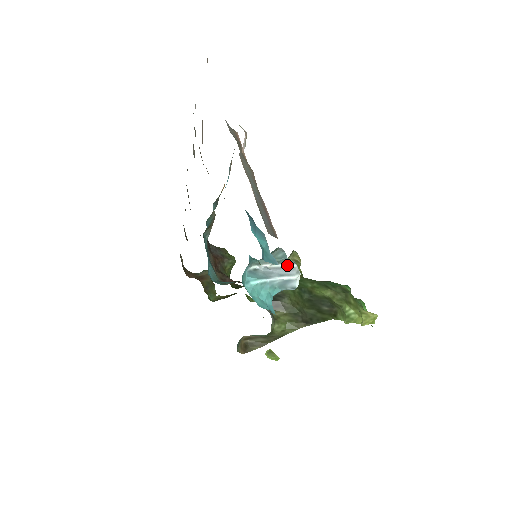
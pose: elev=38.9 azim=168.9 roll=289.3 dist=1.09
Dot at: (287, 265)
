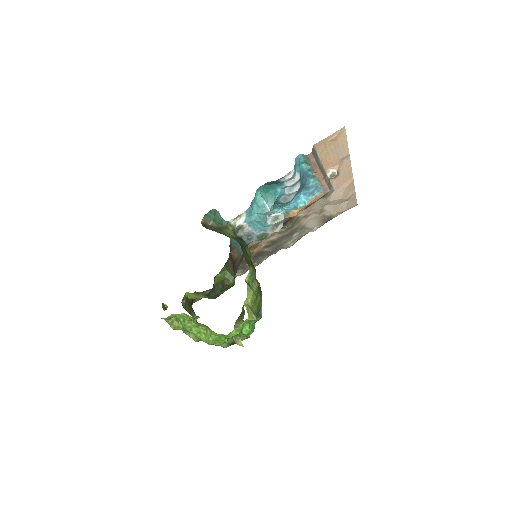
Dot at: occluded
